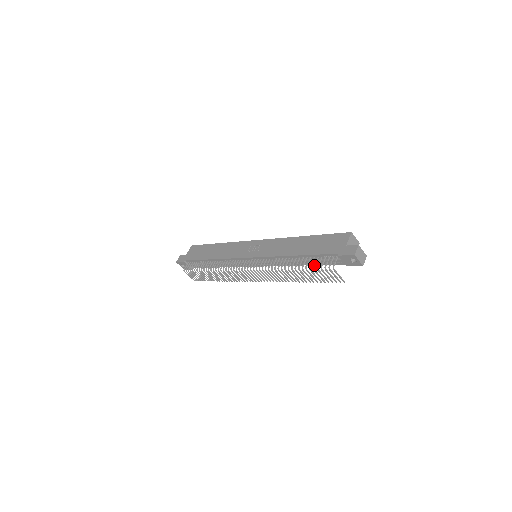
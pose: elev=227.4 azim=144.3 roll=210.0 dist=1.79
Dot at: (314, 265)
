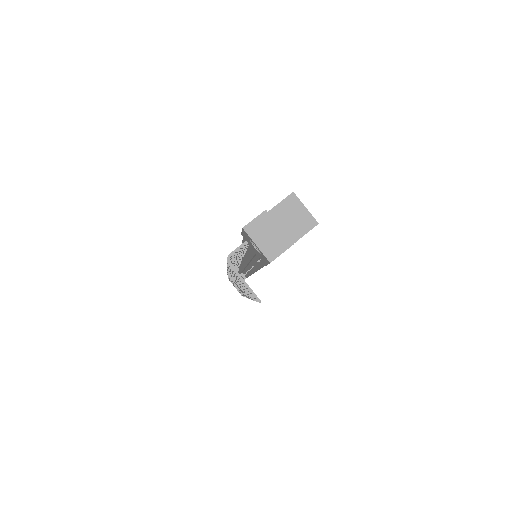
Dot at: occluded
